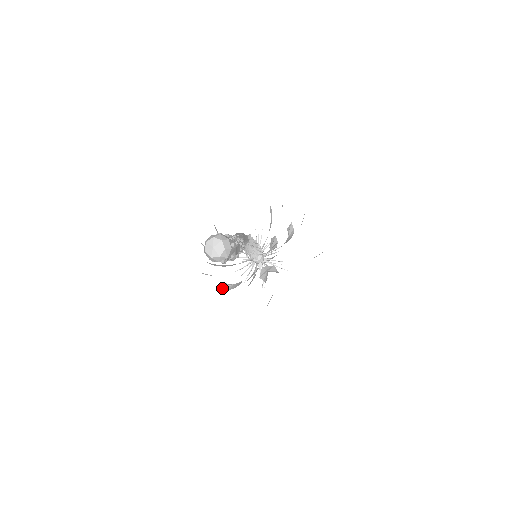
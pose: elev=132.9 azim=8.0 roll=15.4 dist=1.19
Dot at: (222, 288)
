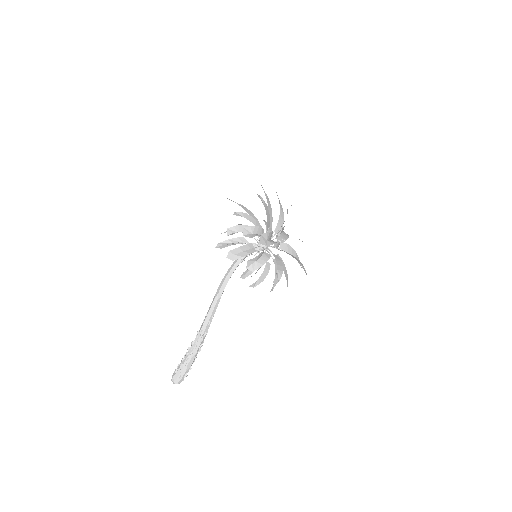
Dot at: occluded
